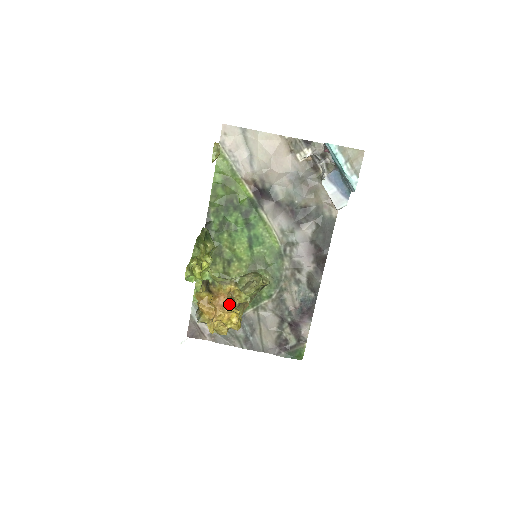
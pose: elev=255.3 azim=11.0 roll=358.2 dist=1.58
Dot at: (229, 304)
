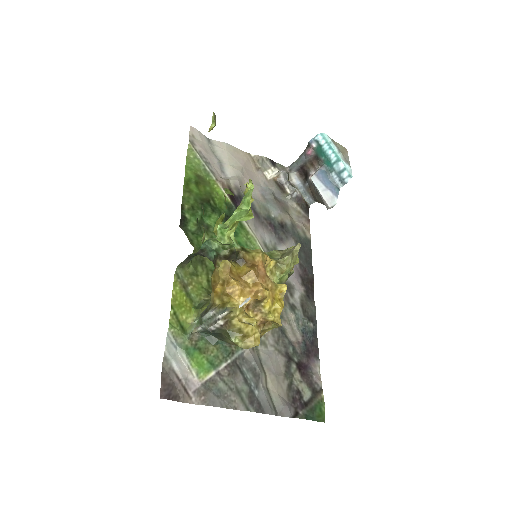
Dot at: (269, 279)
